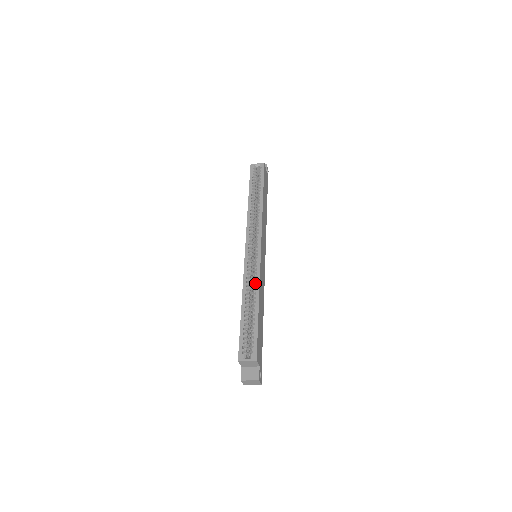
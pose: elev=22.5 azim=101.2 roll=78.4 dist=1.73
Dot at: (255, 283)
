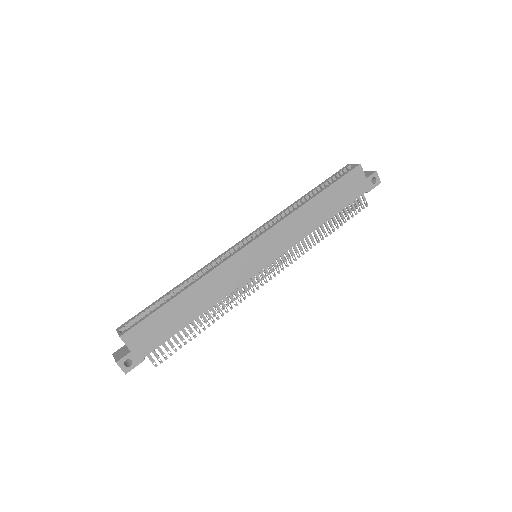
Dot at: (206, 271)
